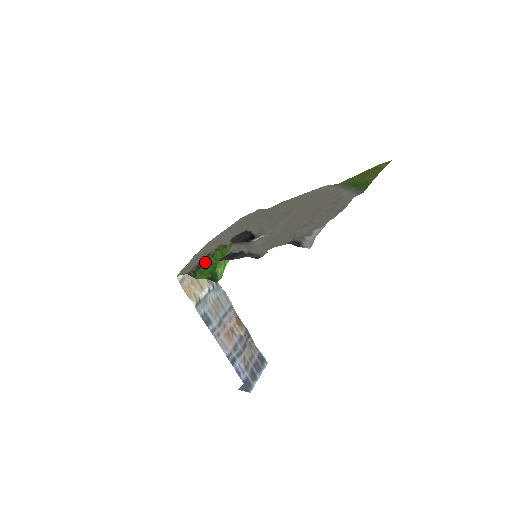
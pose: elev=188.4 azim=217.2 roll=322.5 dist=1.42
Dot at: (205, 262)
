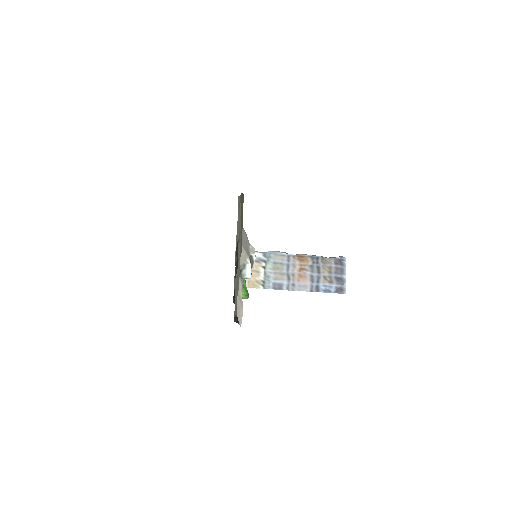
Dot at: occluded
